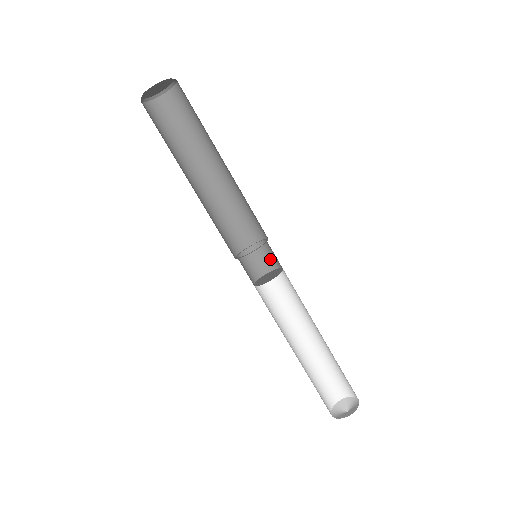
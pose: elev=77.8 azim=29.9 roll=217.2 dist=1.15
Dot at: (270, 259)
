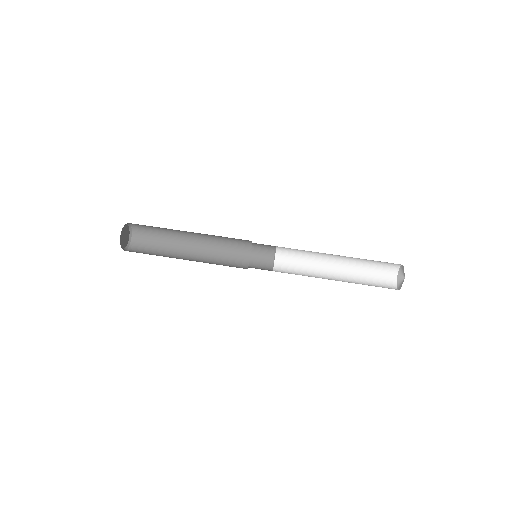
Dot at: (266, 254)
